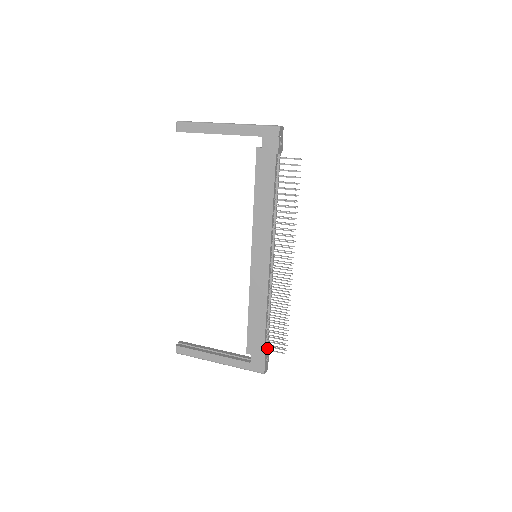
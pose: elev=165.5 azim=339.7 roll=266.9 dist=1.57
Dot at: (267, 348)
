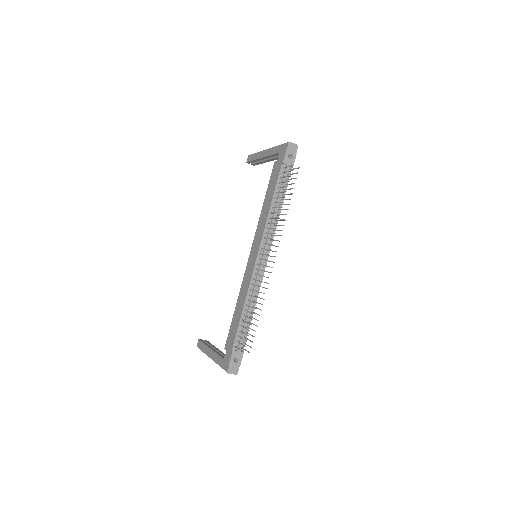
Dot at: (238, 347)
